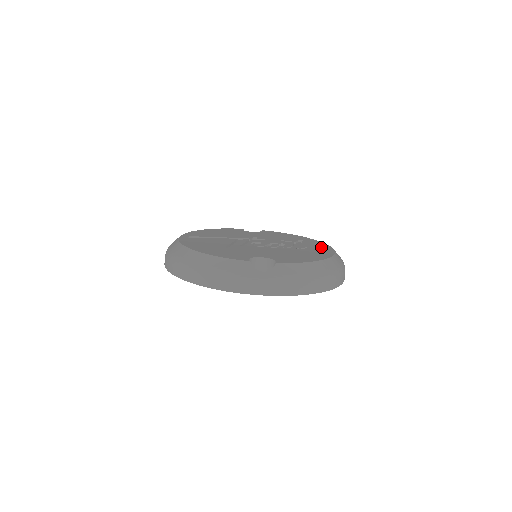
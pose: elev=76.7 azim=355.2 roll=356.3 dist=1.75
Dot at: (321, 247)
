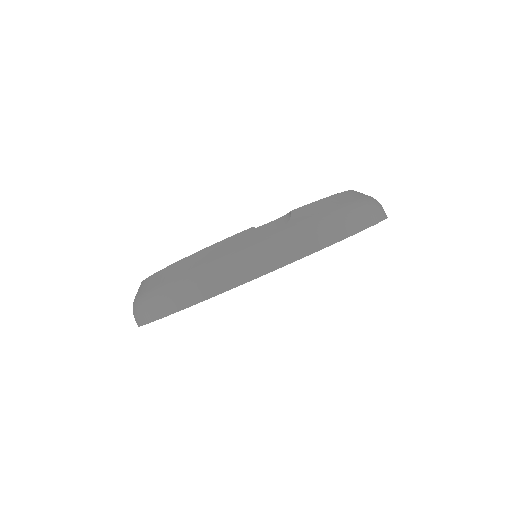
Dot at: occluded
